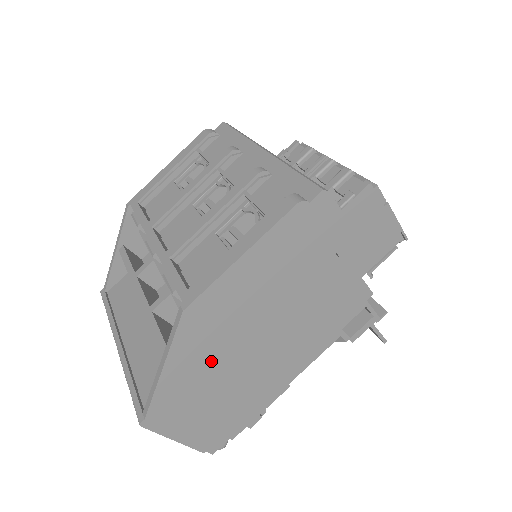
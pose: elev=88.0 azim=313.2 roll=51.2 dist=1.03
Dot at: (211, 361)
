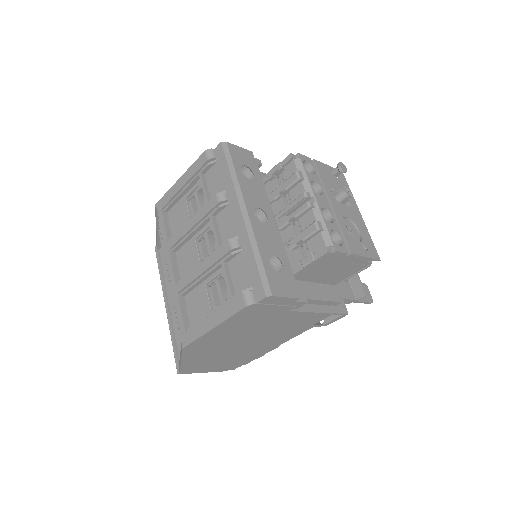
Dot at: (213, 353)
